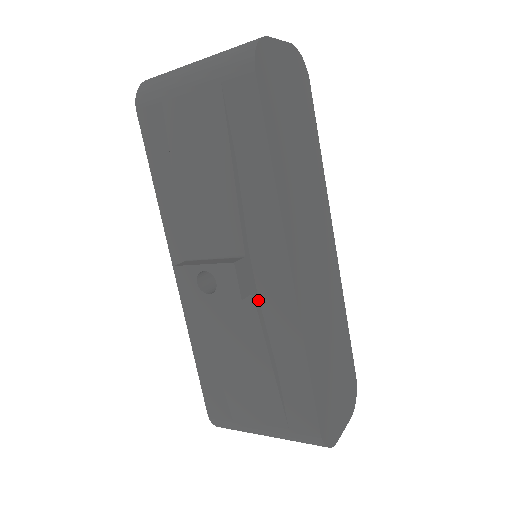
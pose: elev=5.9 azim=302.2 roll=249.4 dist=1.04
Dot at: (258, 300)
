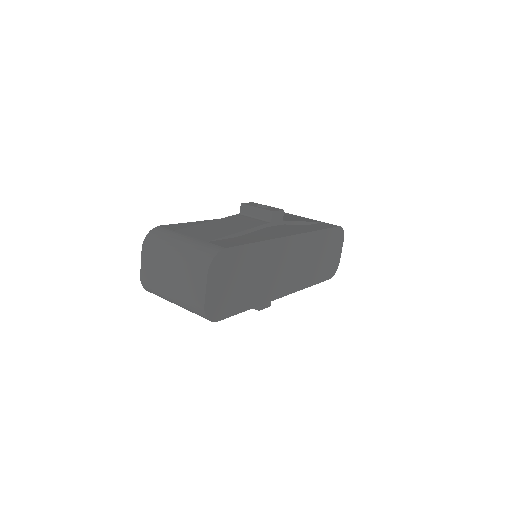
Dot at: occluded
